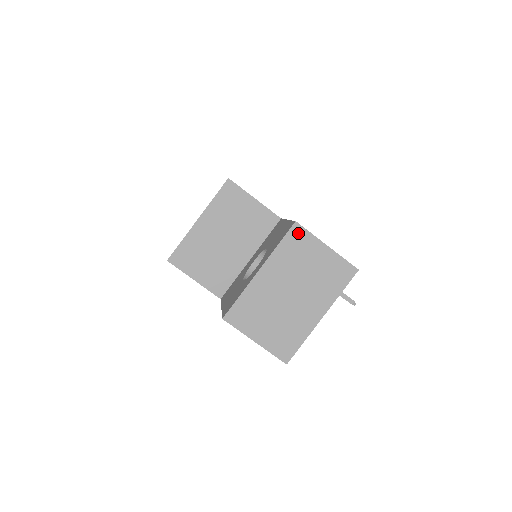
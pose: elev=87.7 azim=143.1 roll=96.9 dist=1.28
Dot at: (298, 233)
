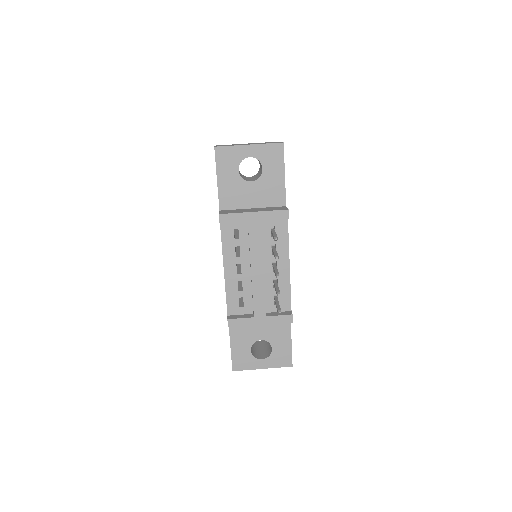
Dot at: occluded
